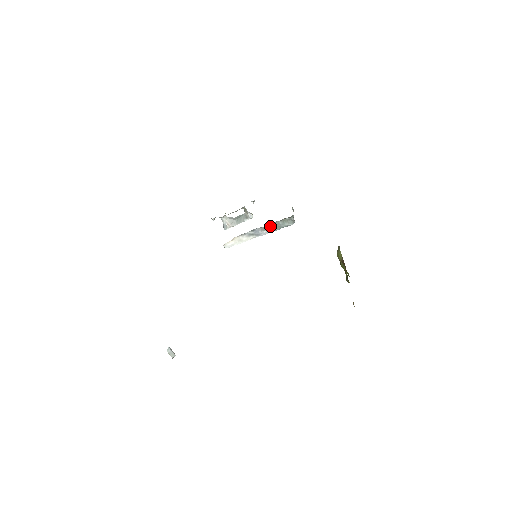
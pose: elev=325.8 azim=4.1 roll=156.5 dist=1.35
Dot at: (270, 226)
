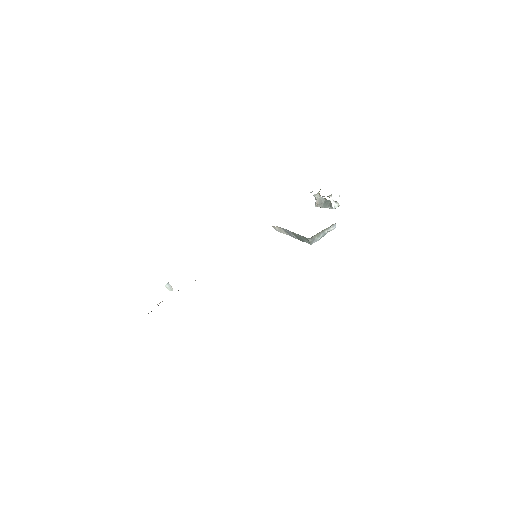
Dot at: (296, 234)
